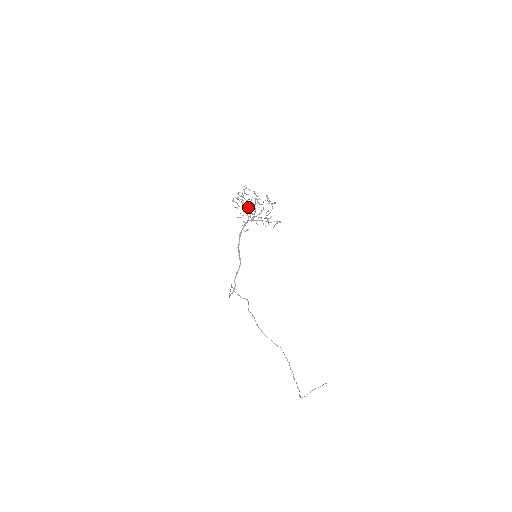
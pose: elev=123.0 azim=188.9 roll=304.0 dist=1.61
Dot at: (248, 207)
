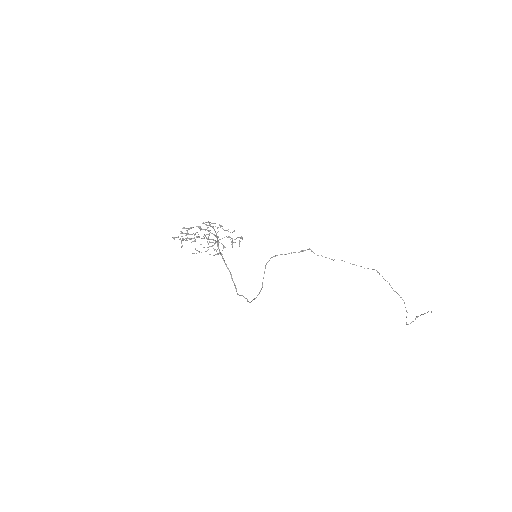
Dot at: occluded
